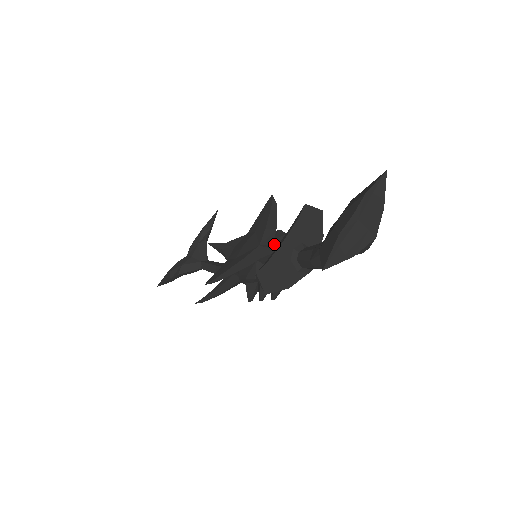
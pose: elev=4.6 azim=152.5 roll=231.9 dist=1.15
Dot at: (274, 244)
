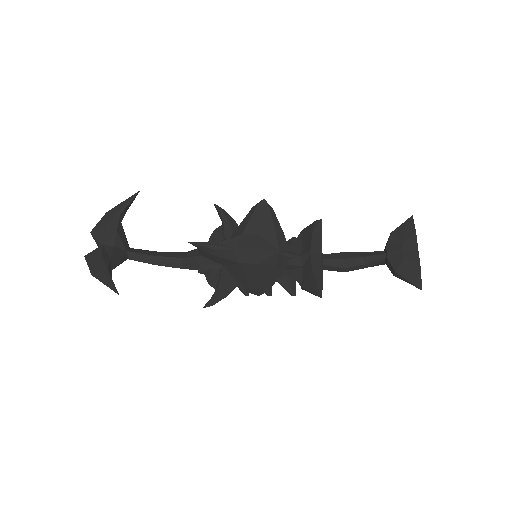
Dot at: (287, 249)
